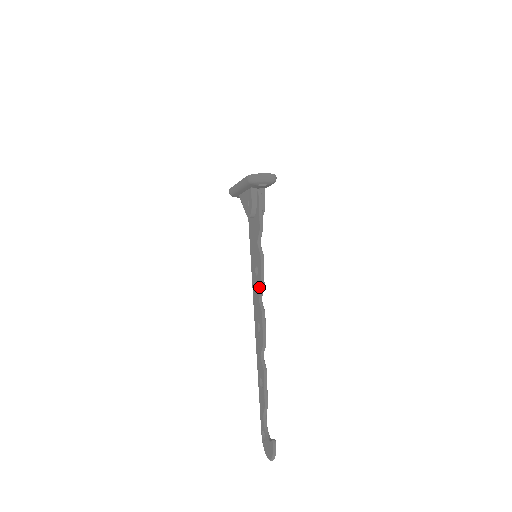
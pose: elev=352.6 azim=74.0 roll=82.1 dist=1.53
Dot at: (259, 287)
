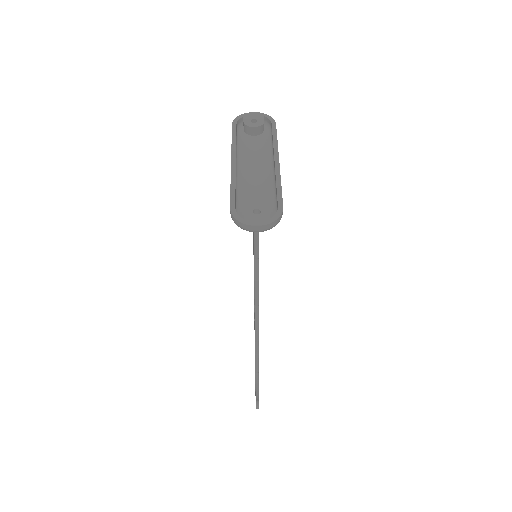
Dot at: occluded
